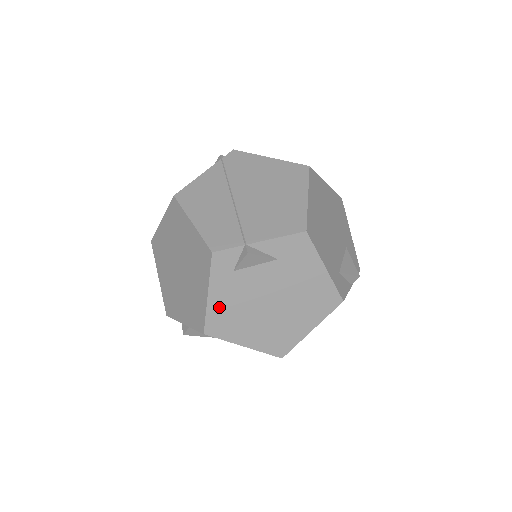
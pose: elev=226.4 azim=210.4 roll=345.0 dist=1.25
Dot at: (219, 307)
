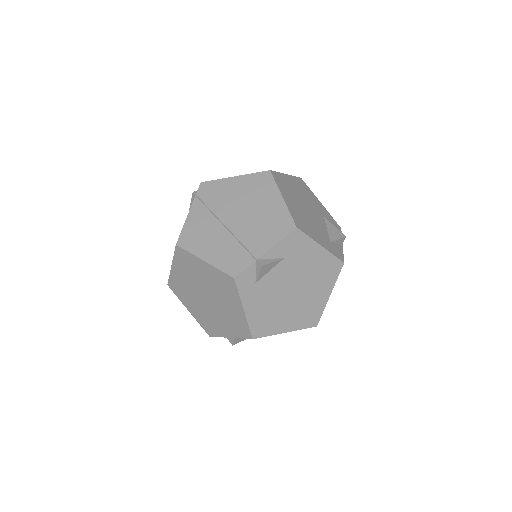
Dot at: (256, 314)
